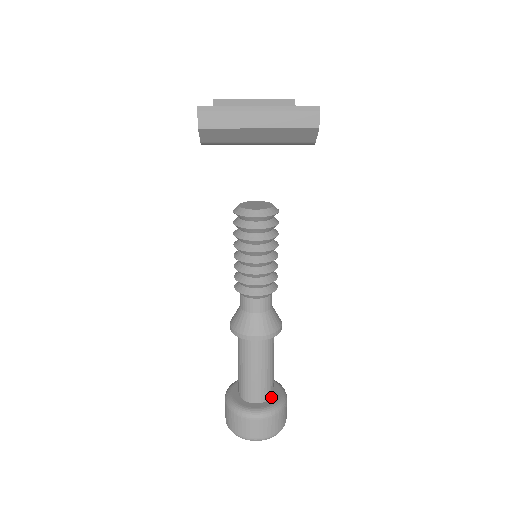
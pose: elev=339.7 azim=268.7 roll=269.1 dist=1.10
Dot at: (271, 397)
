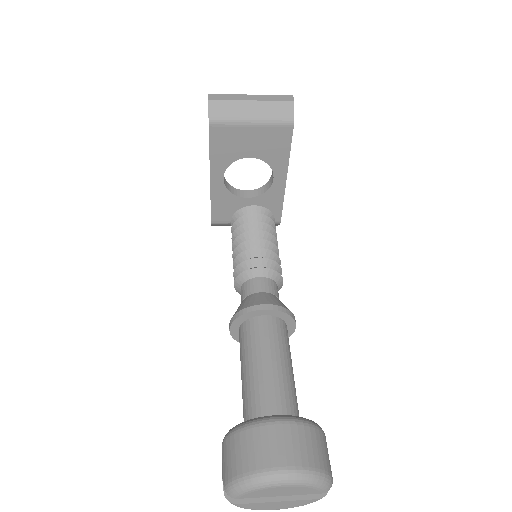
Dot at: occluded
